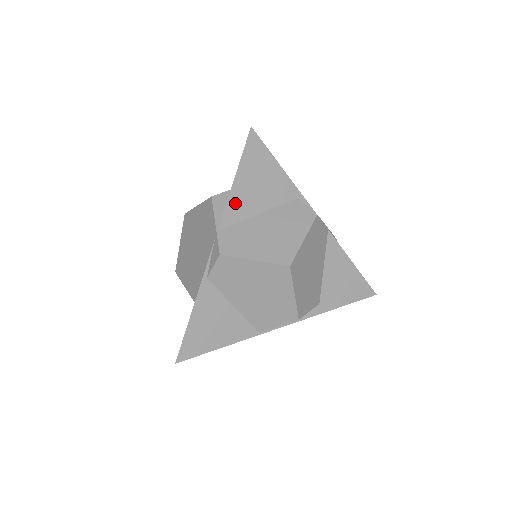
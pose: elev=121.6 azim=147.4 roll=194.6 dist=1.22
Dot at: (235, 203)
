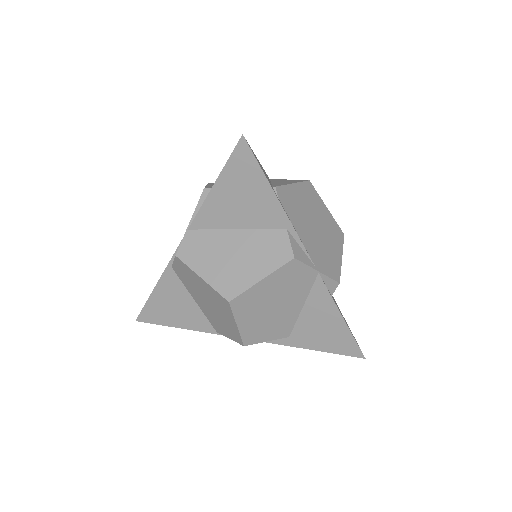
Dot at: (210, 210)
